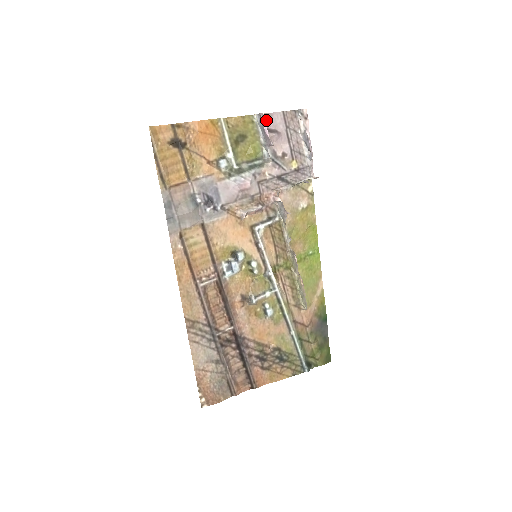
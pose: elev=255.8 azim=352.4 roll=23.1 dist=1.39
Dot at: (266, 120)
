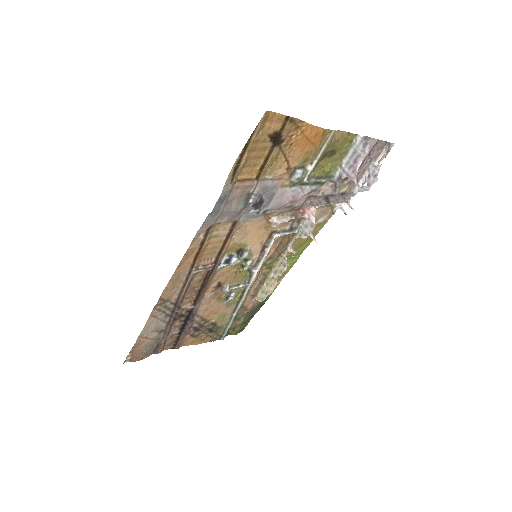
Dot at: occluded
